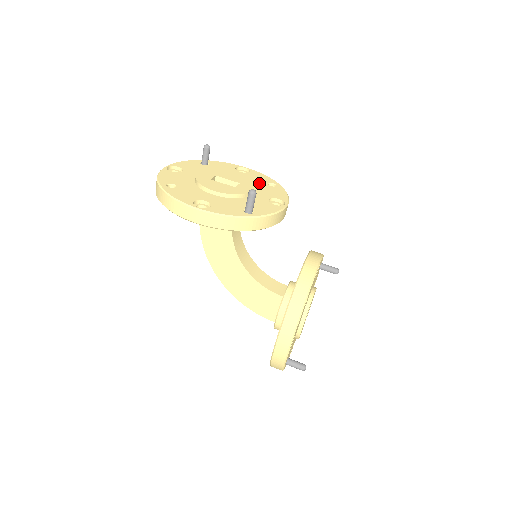
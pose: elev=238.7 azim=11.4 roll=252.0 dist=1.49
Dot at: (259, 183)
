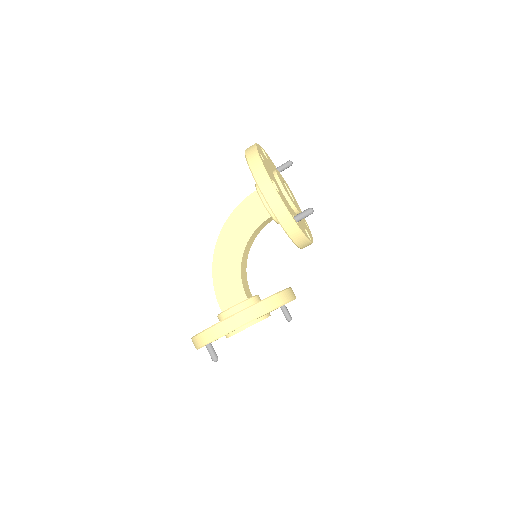
Dot at: occluded
